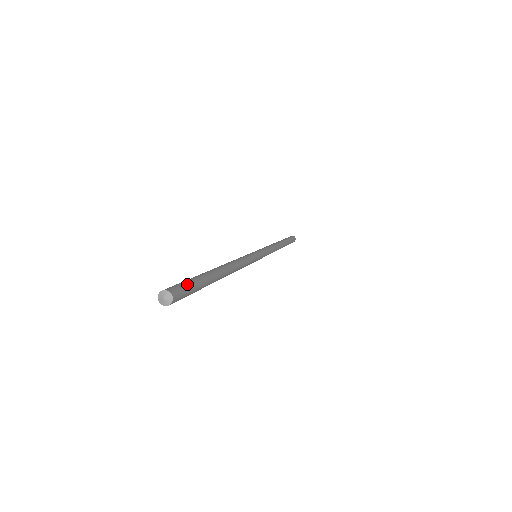
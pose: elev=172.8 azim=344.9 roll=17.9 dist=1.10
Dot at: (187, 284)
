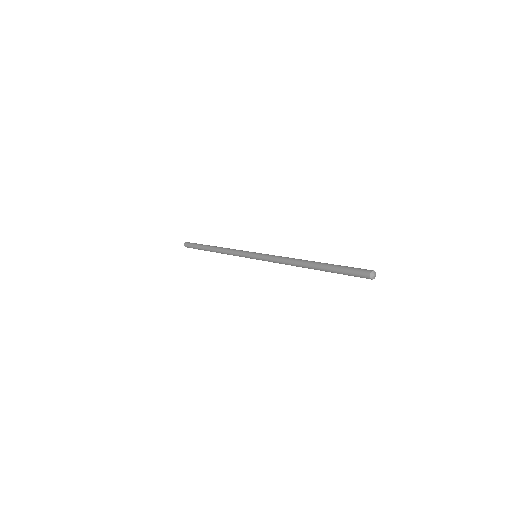
Dot at: (356, 268)
